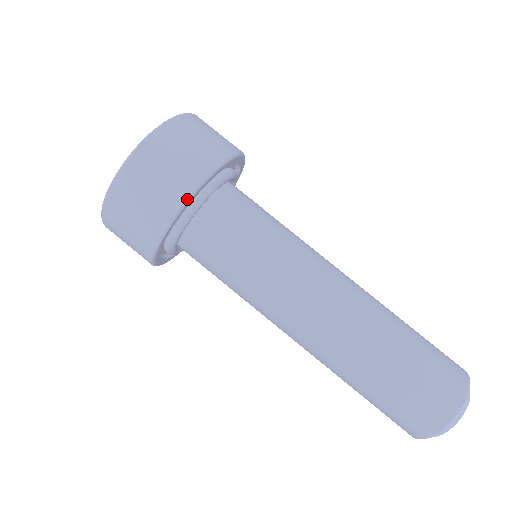
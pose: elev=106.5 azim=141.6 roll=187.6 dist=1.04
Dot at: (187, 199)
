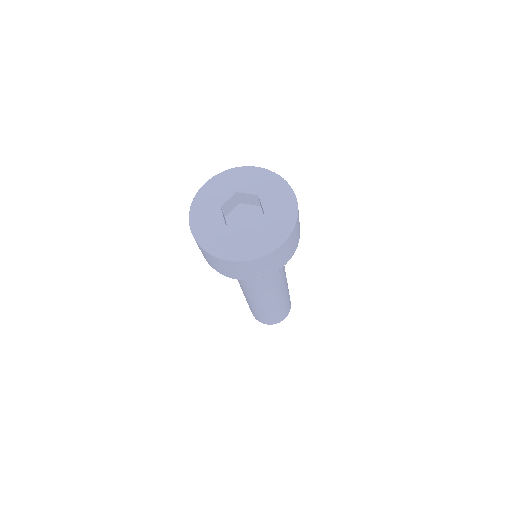
Dot at: occluded
